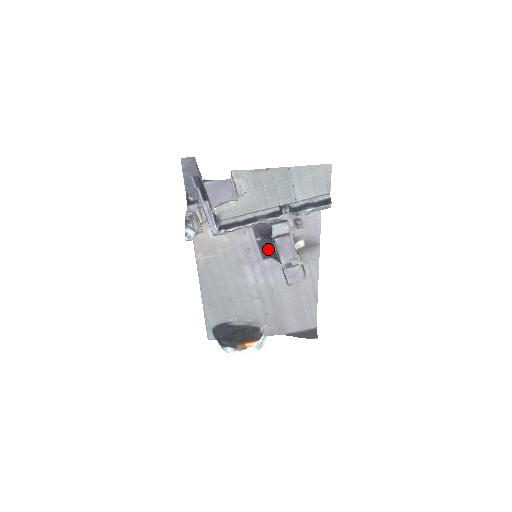
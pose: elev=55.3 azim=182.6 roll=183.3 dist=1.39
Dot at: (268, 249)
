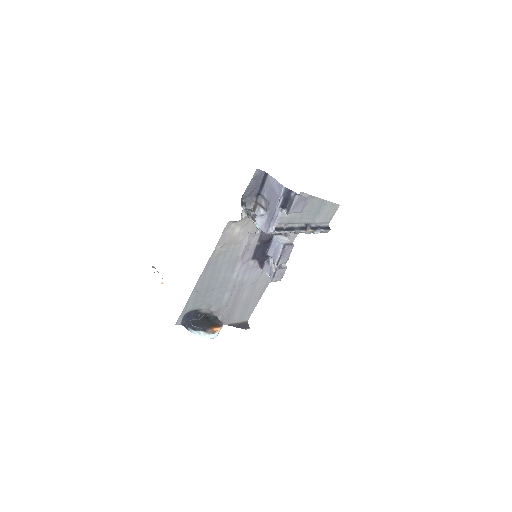
Dot at: (259, 252)
